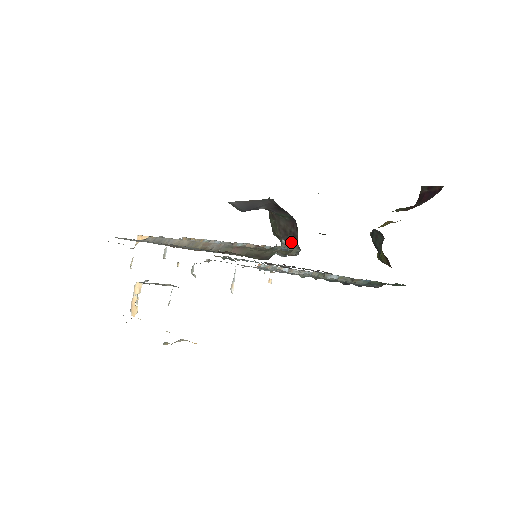
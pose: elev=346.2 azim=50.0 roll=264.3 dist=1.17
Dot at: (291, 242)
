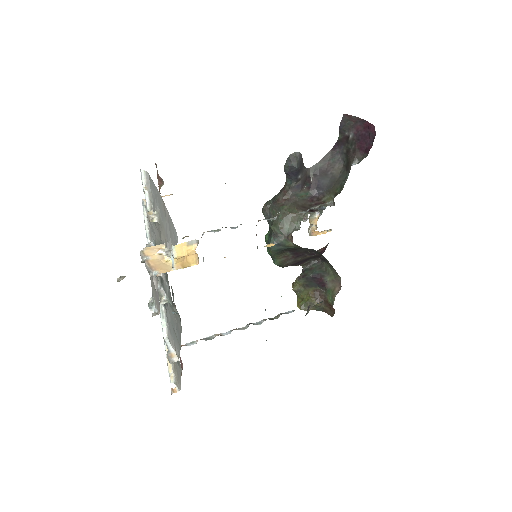
Dot at: (314, 211)
